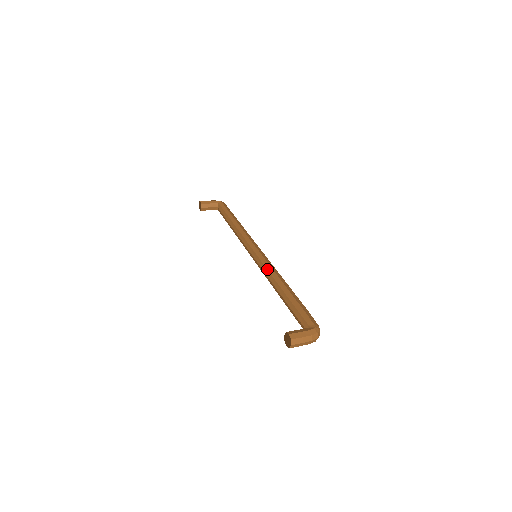
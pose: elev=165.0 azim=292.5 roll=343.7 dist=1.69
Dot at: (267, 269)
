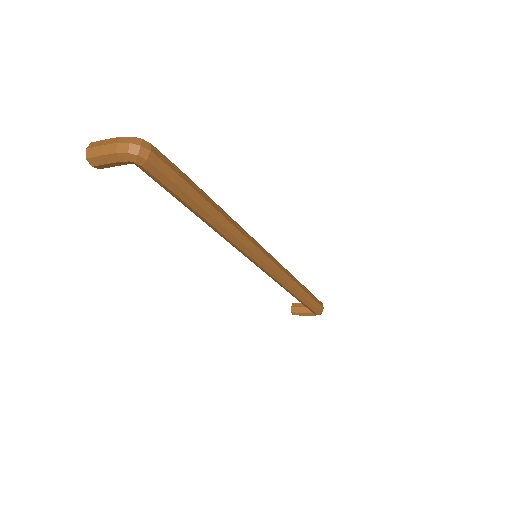
Dot at: occluded
